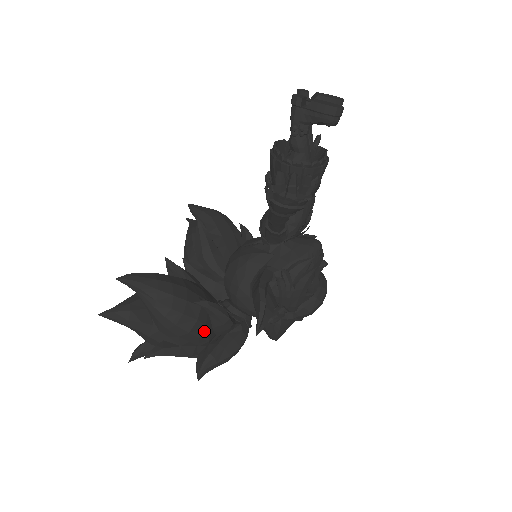
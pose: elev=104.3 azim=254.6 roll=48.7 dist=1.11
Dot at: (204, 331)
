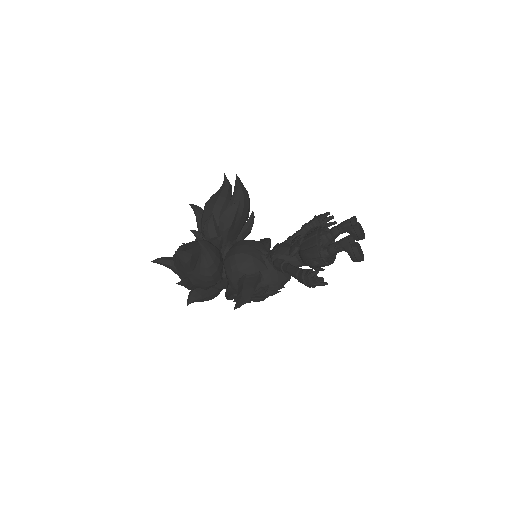
Dot at: occluded
